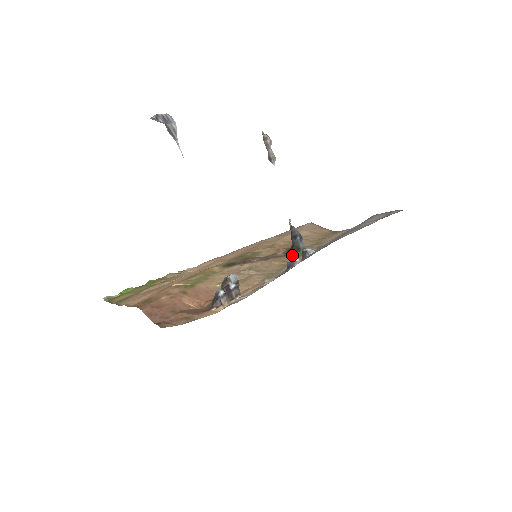
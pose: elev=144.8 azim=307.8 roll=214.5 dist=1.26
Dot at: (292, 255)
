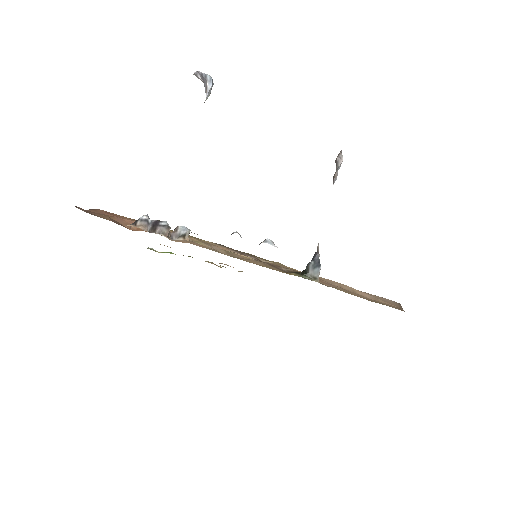
Dot at: (290, 273)
